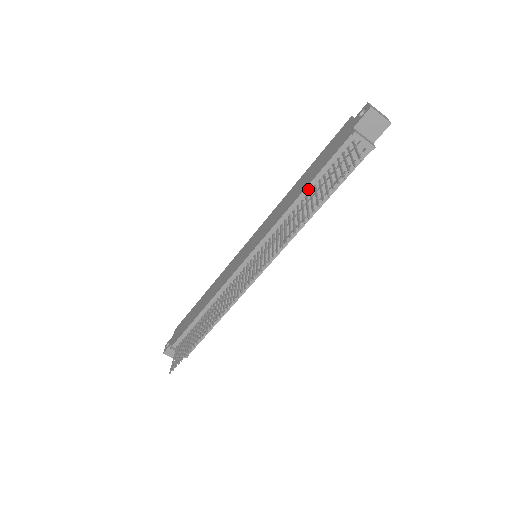
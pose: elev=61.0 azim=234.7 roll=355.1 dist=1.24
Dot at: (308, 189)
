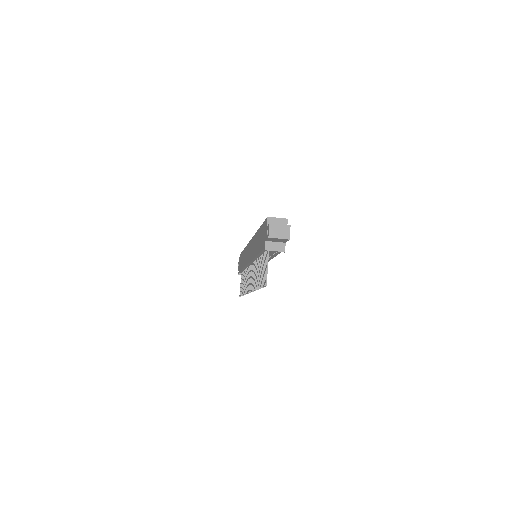
Dot at: (259, 255)
